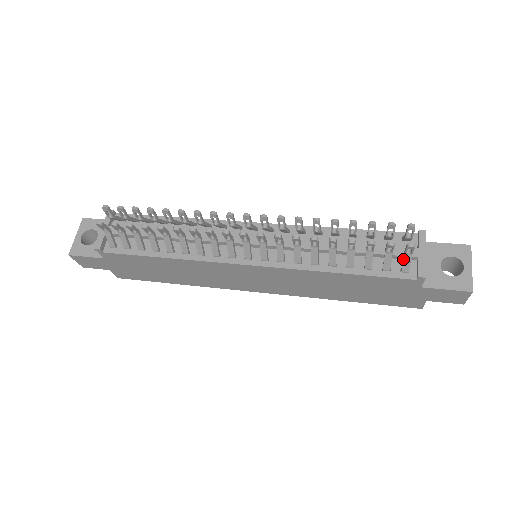
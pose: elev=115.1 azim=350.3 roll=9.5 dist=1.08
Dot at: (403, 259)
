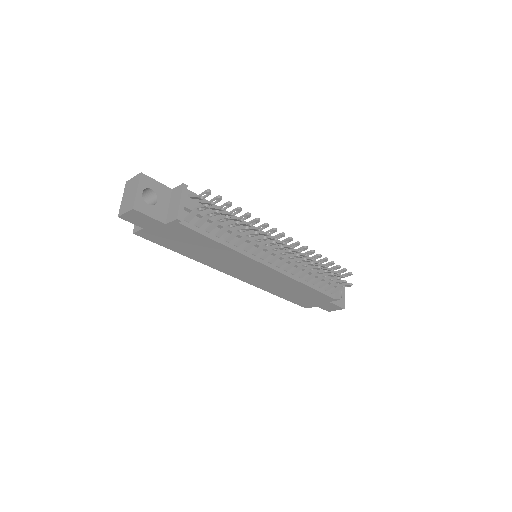
Dot at: (338, 288)
